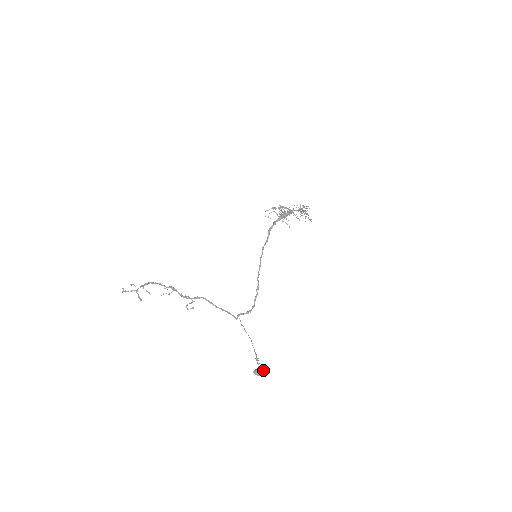
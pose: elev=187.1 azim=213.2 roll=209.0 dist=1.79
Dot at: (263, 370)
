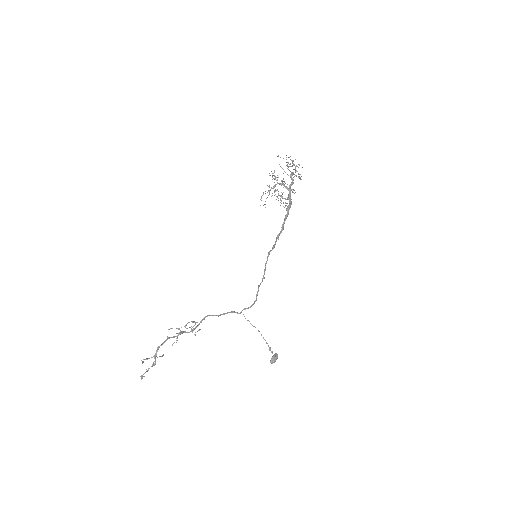
Dot at: (277, 356)
